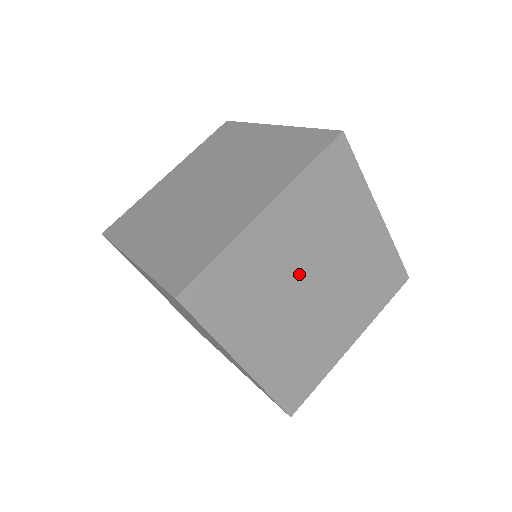
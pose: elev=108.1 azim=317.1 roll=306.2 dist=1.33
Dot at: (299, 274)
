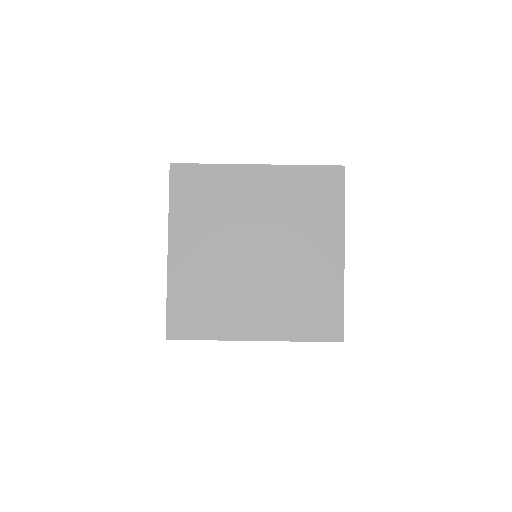
Dot at: occluded
